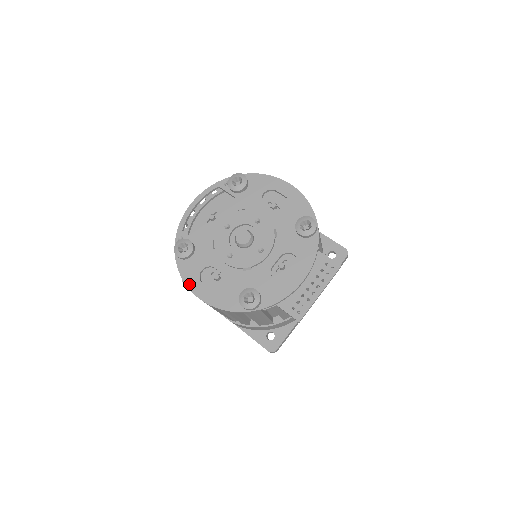
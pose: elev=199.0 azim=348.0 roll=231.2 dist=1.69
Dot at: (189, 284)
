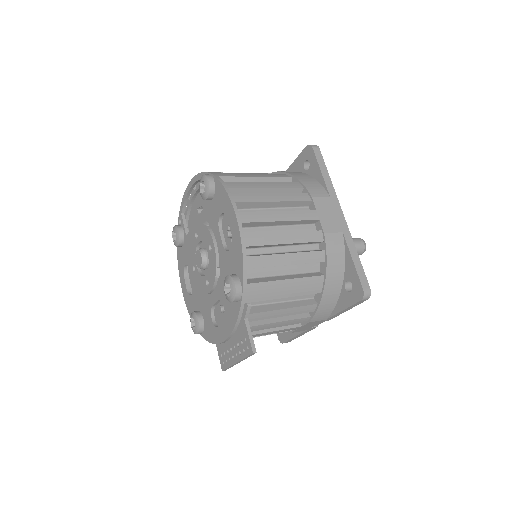
Dot at: (179, 271)
